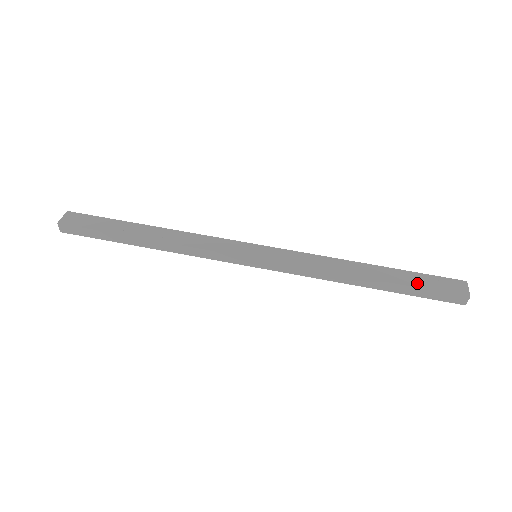
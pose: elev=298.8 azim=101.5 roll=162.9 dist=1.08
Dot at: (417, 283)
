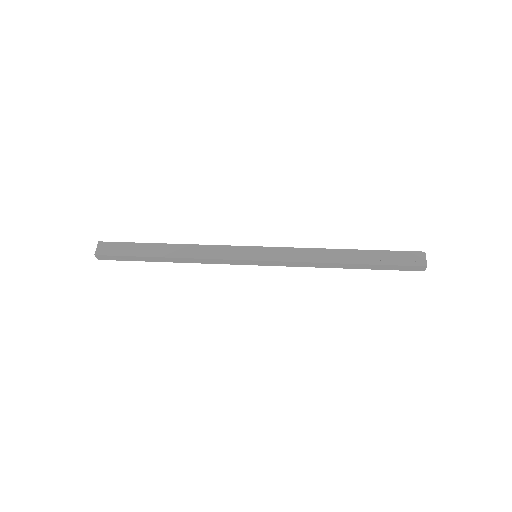
Dot at: (385, 261)
